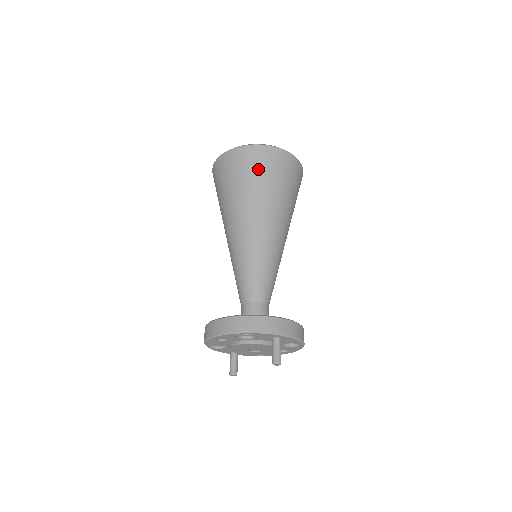
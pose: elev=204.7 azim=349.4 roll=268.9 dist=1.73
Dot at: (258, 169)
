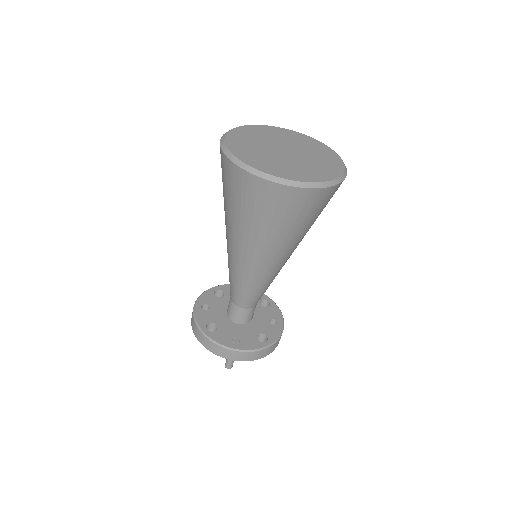
Dot at: (242, 199)
